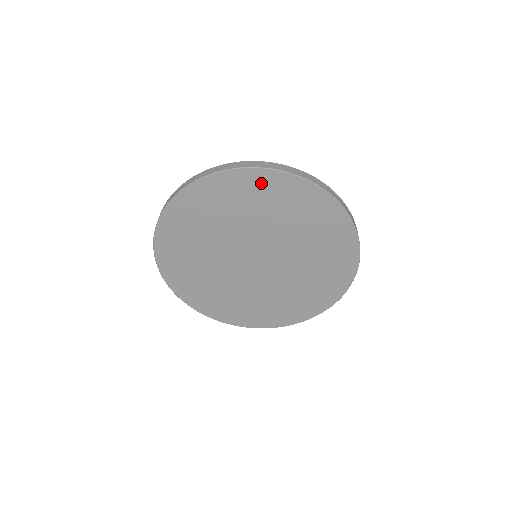
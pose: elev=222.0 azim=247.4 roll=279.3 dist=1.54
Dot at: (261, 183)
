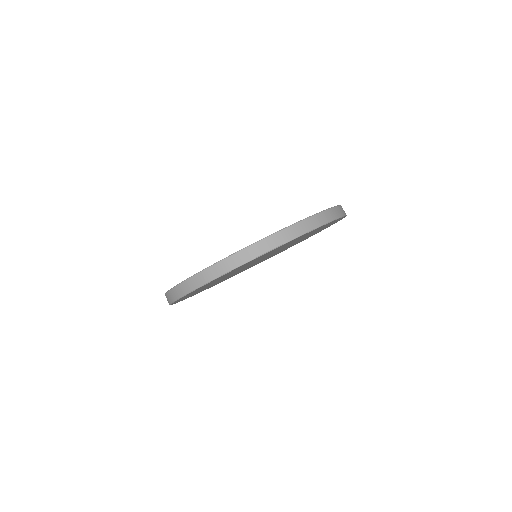
Dot at: occluded
